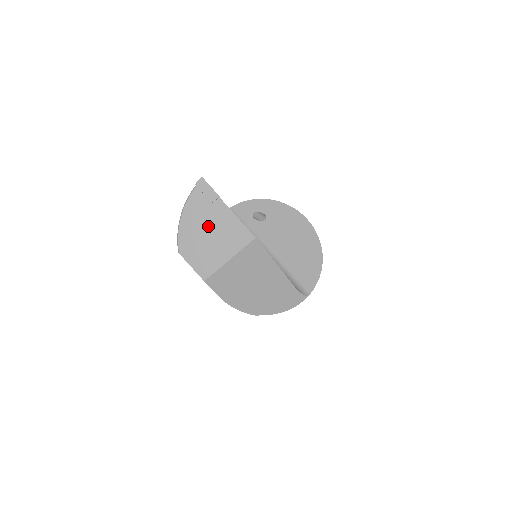
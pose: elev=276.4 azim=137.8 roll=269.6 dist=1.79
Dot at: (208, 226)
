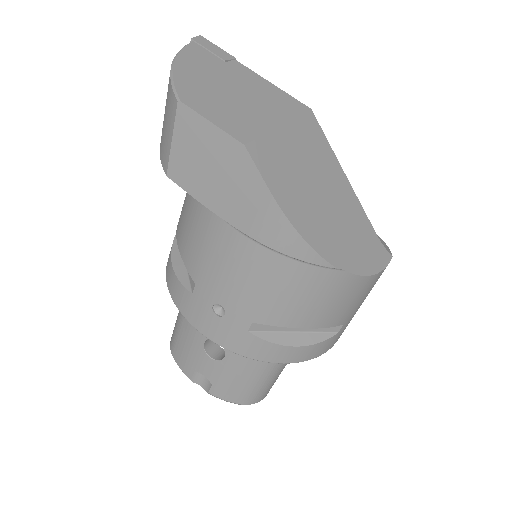
Dot at: (227, 82)
